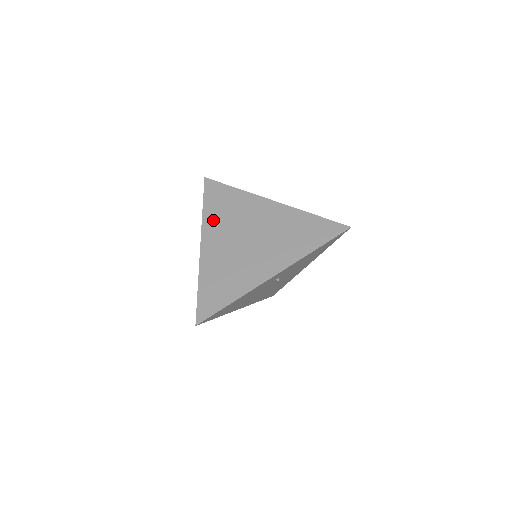
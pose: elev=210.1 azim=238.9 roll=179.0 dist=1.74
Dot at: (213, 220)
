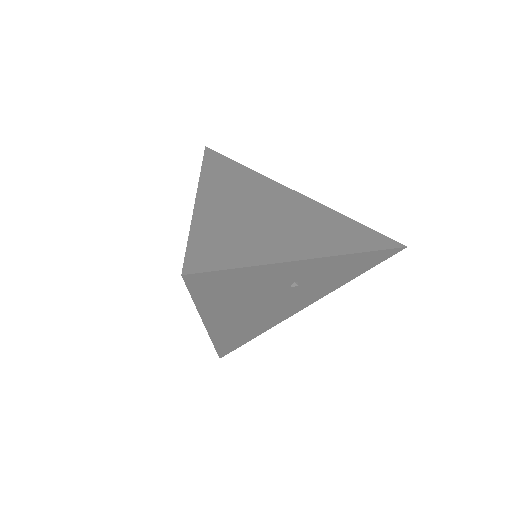
Dot at: (217, 180)
